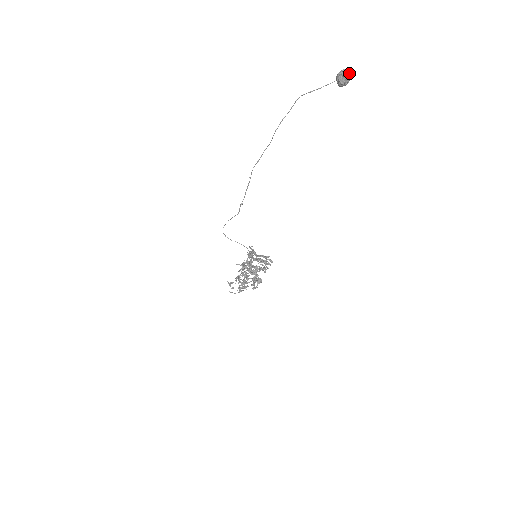
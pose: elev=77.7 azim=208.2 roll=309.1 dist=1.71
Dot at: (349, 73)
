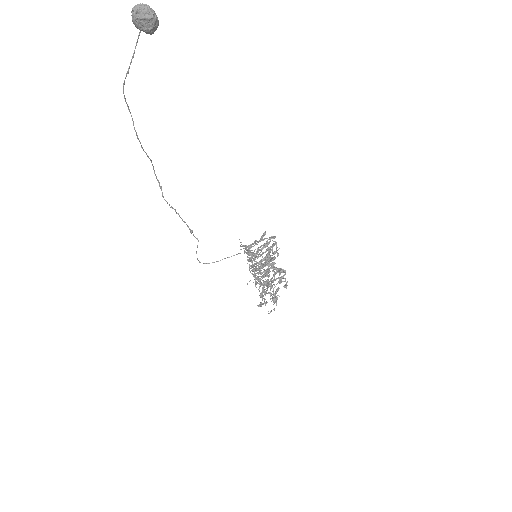
Dot at: (144, 5)
